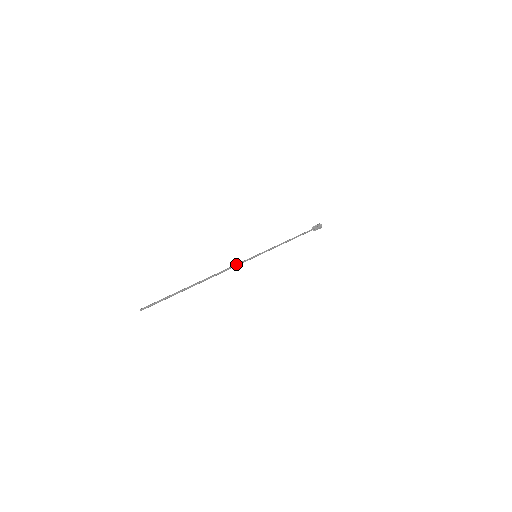
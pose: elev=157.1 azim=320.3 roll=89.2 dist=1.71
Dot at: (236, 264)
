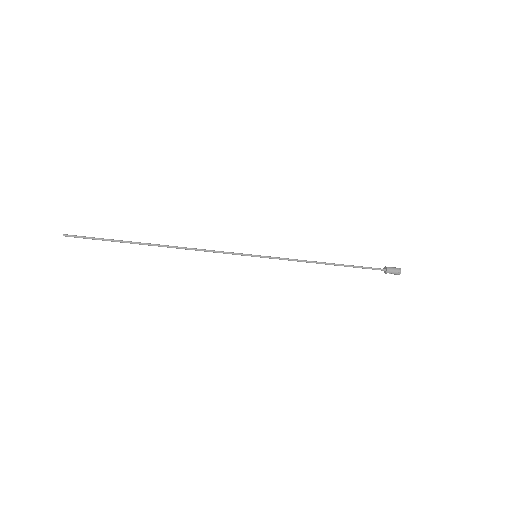
Dot at: occluded
